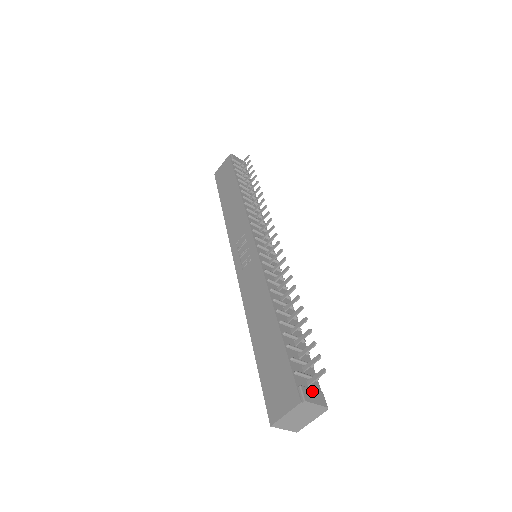
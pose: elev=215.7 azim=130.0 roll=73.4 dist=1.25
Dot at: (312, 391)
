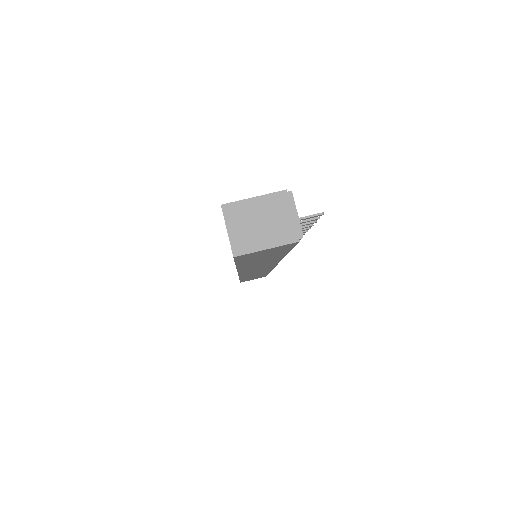
Dot at: occluded
